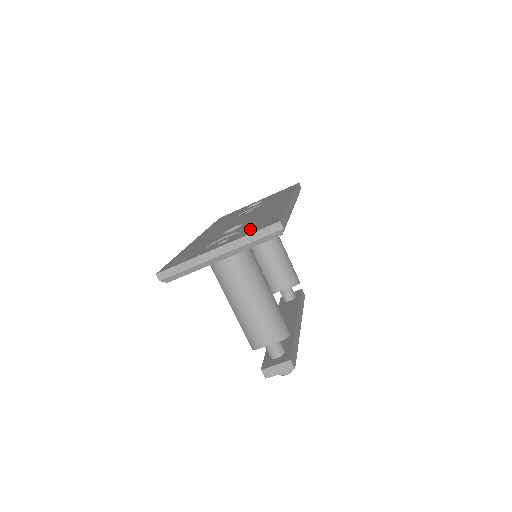
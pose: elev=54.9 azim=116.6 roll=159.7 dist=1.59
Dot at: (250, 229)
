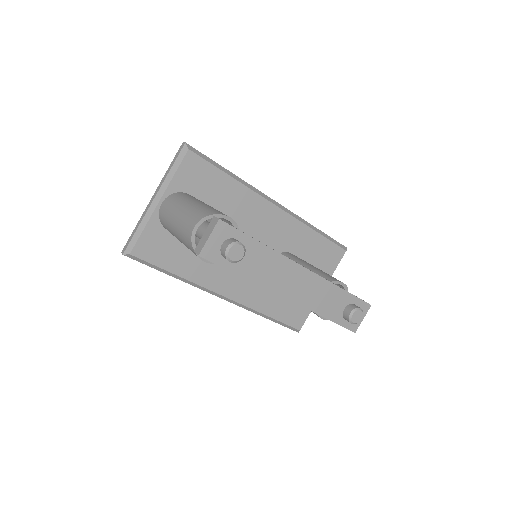
Dot at: occluded
